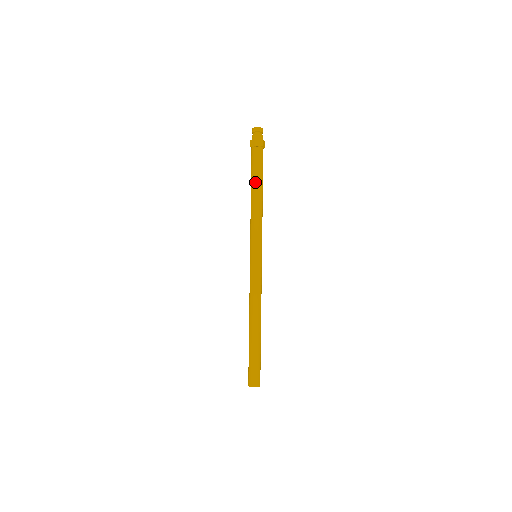
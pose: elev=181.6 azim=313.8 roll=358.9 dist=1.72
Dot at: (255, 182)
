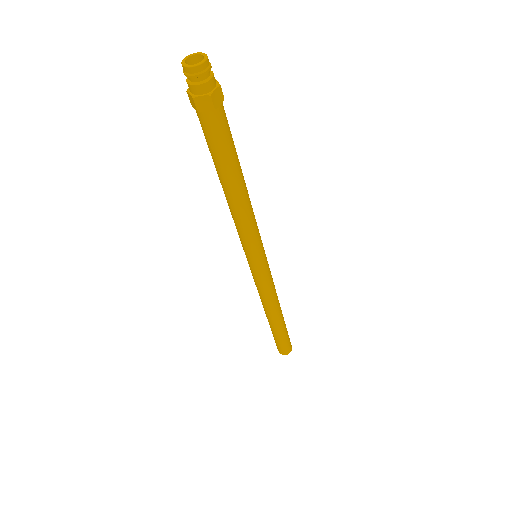
Dot at: (233, 173)
